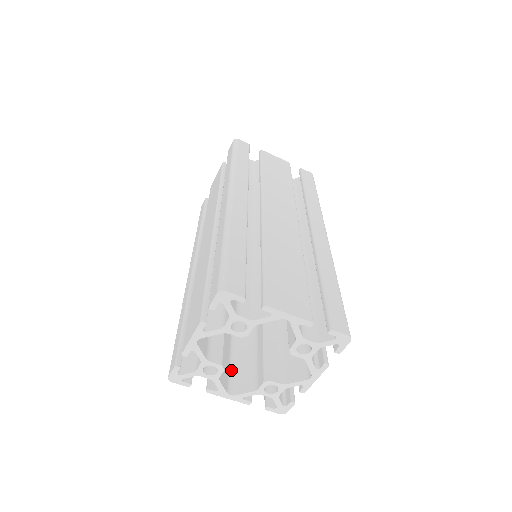
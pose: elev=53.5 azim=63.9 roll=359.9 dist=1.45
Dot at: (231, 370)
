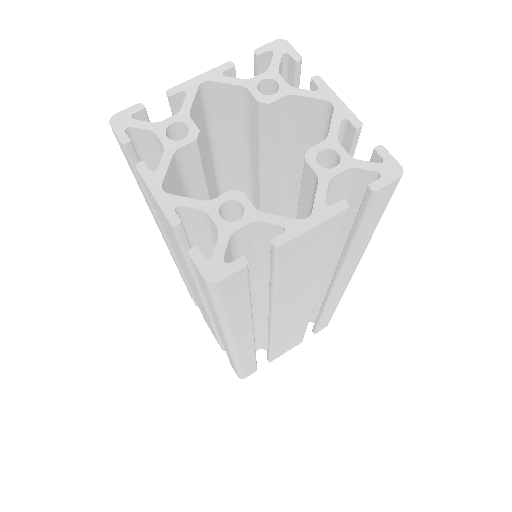
Dot at: occluded
